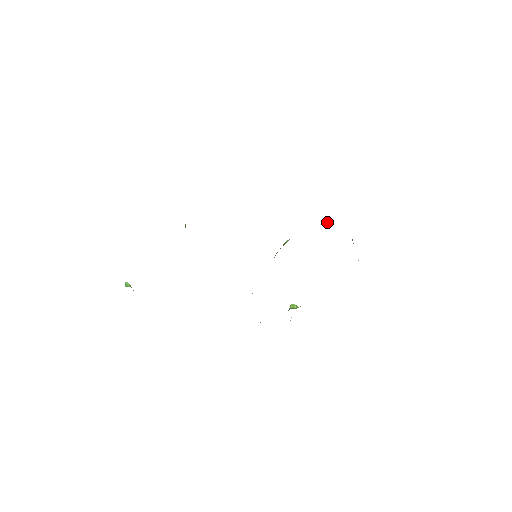
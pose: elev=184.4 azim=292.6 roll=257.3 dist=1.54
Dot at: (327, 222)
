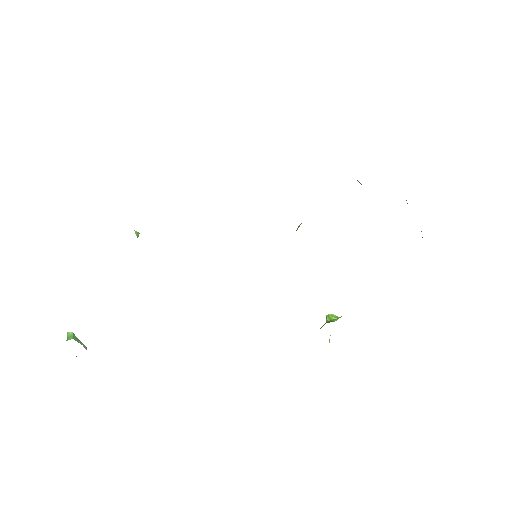
Dot at: (359, 182)
